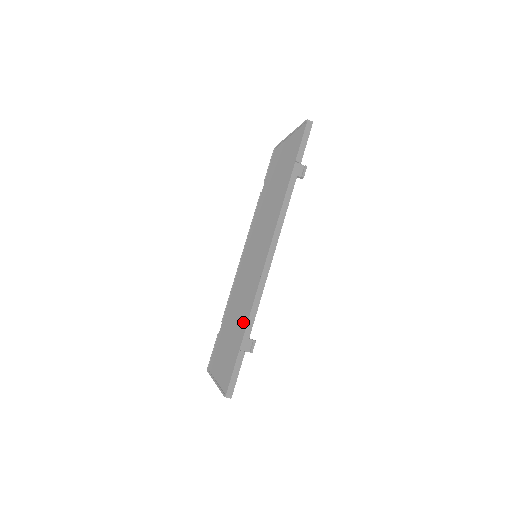
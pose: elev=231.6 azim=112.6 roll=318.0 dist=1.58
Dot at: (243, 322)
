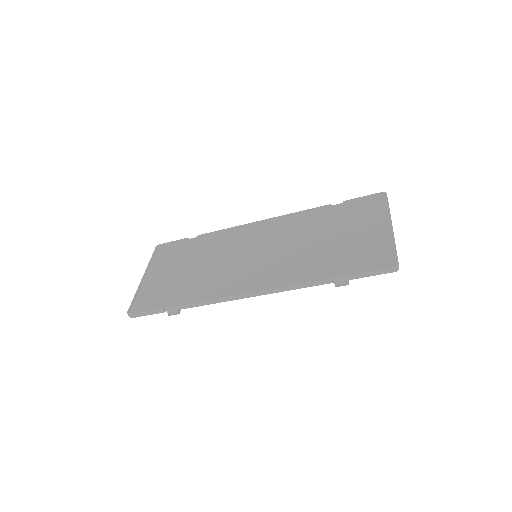
Dot at: (188, 293)
